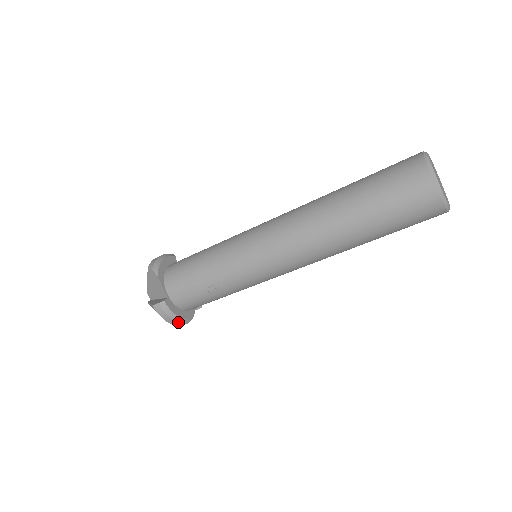
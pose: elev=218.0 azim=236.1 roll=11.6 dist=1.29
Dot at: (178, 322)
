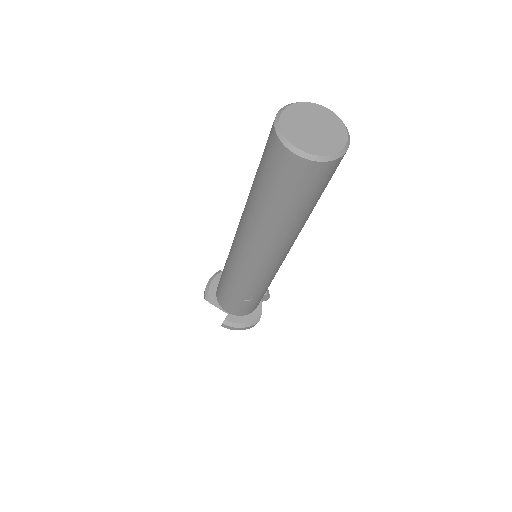
Dot at: (249, 326)
